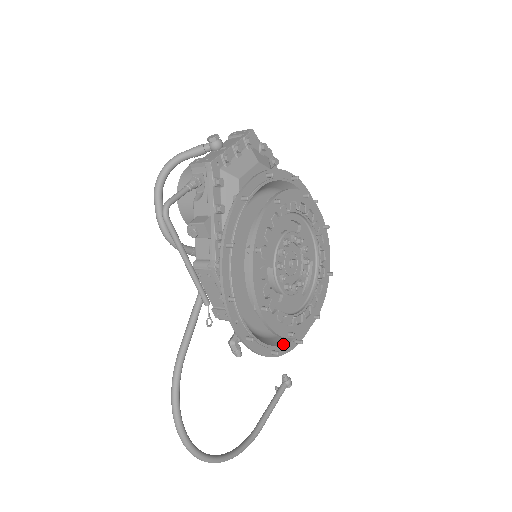
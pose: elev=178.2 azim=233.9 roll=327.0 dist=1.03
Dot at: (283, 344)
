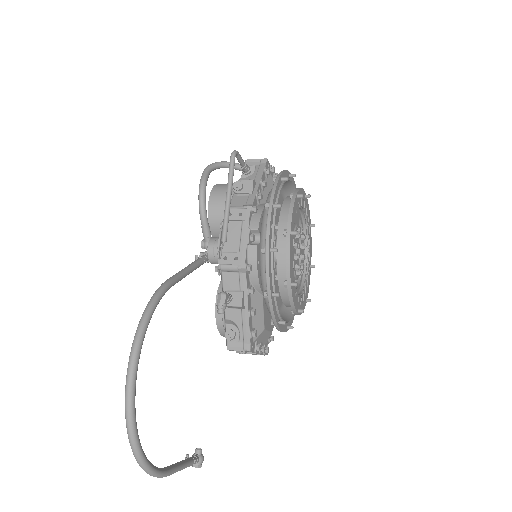
Dot at: occluded
